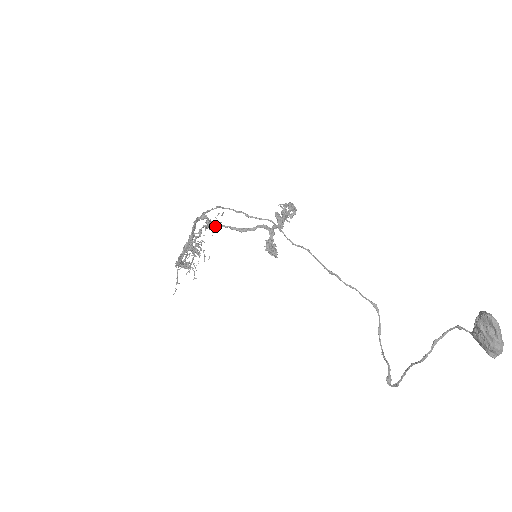
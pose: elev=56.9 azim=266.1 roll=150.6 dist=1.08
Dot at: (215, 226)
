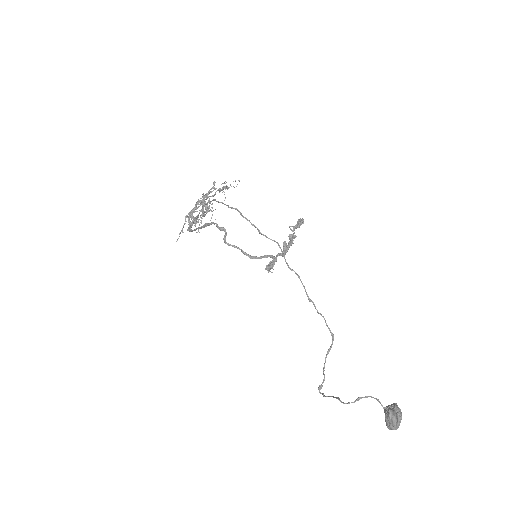
Dot at: (230, 245)
